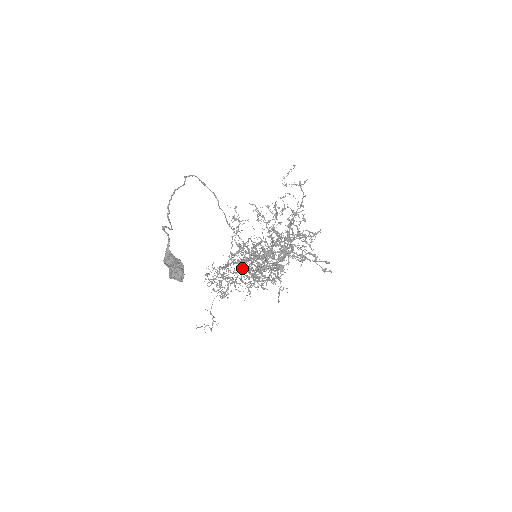
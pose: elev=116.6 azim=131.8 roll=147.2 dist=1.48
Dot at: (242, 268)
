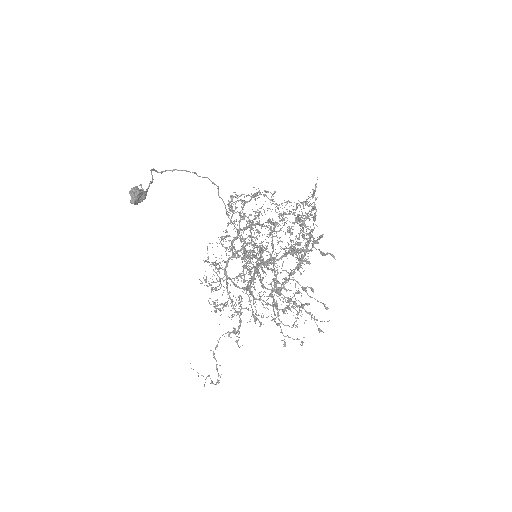
Dot at: occluded
